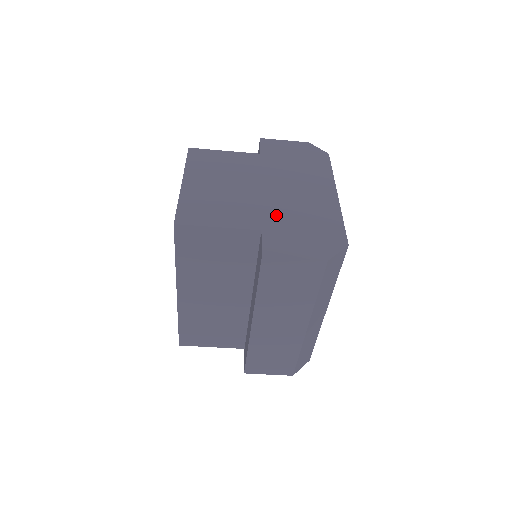
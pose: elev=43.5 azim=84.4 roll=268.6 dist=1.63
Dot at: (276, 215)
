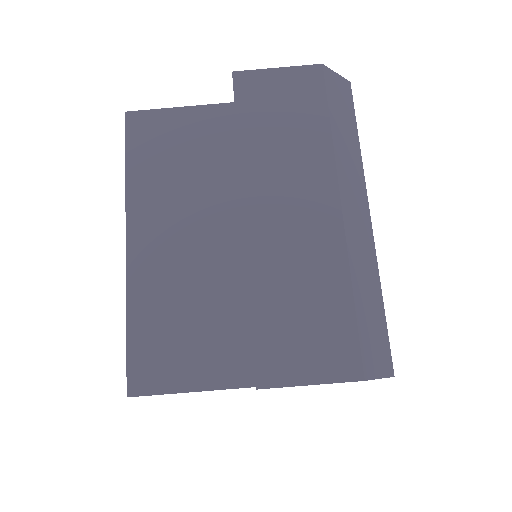
Dot at: occluded
